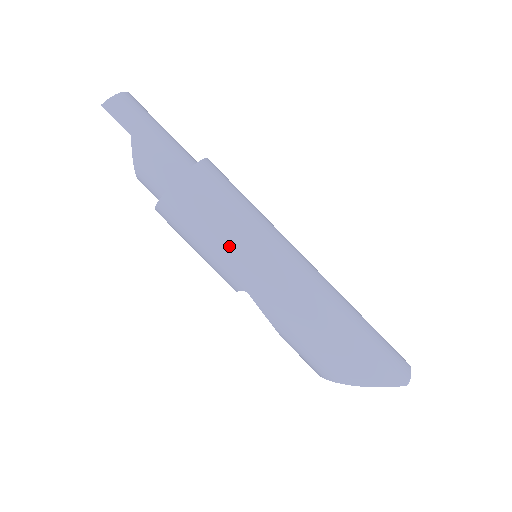
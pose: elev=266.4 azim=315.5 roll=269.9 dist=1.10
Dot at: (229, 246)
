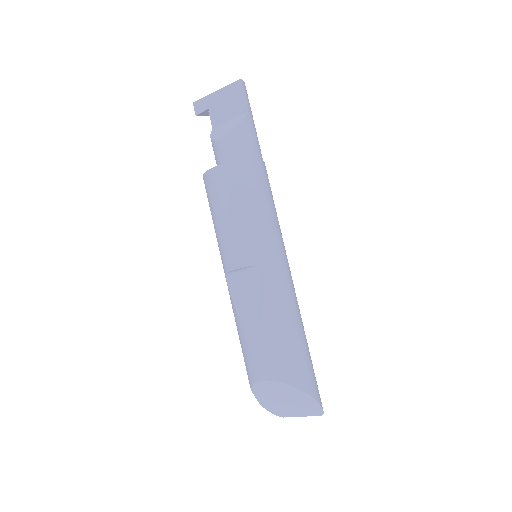
Dot at: (272, 226)
